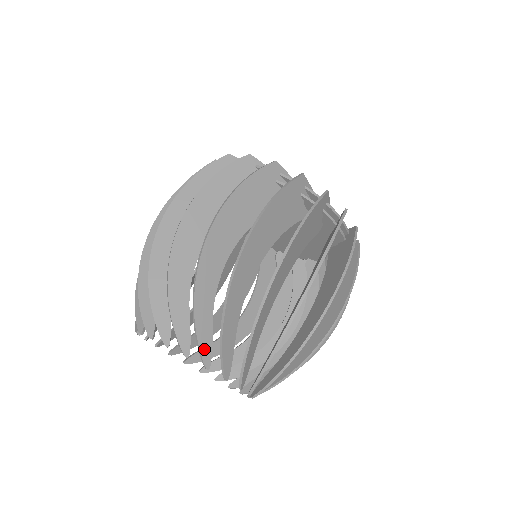
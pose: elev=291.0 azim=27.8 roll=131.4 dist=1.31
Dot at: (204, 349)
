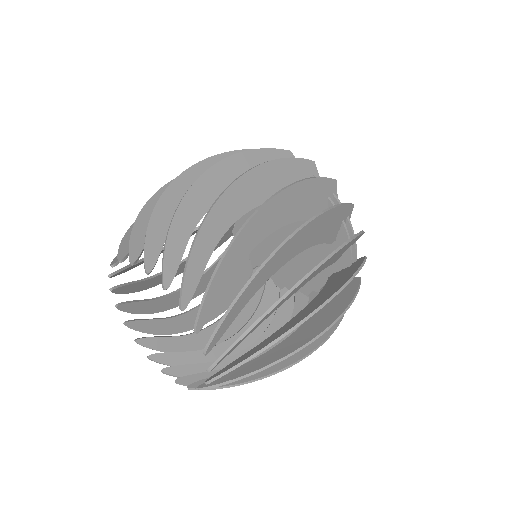
Dot at: (188, 286)
